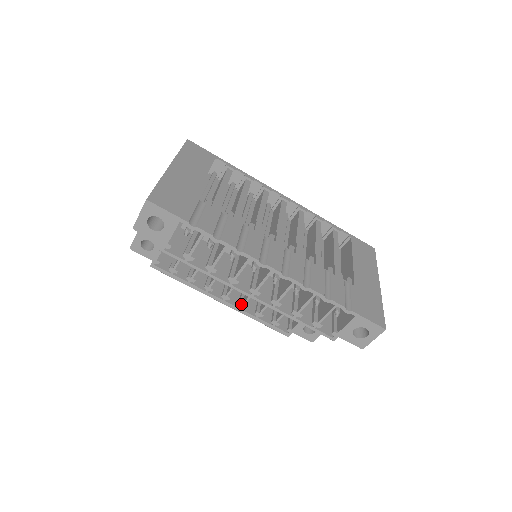
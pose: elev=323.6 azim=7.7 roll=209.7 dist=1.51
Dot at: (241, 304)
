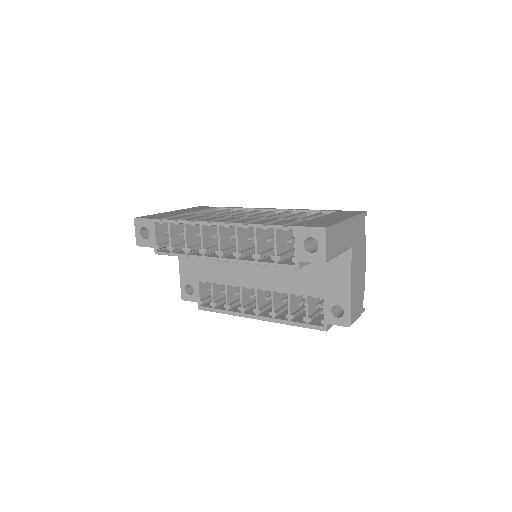
Dot at: (271, 312)
